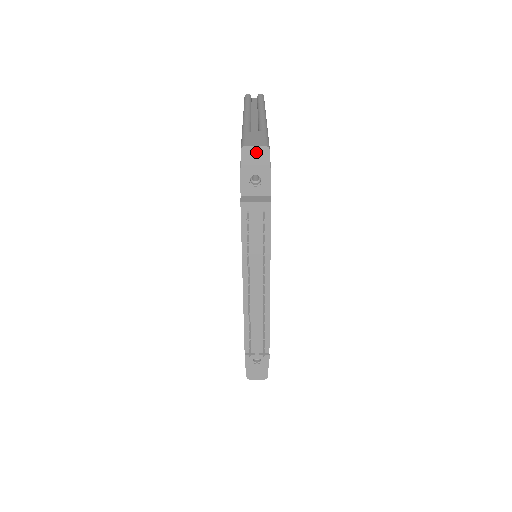
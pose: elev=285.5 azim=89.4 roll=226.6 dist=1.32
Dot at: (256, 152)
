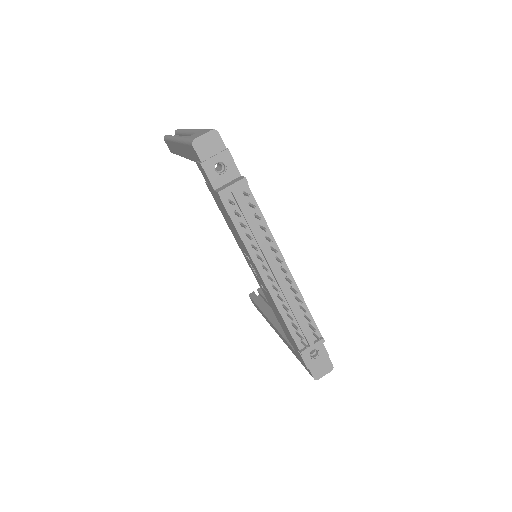
Dot at: (207, 140)
